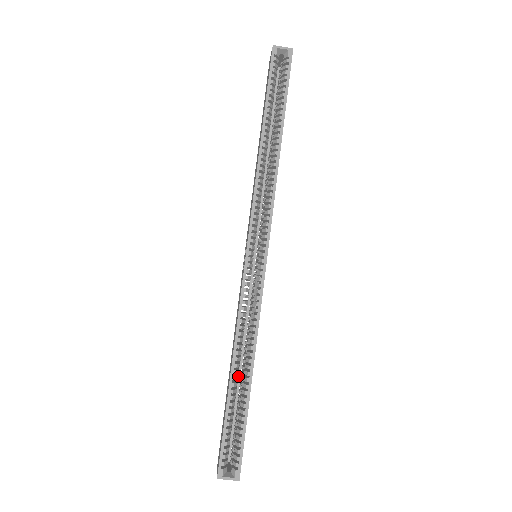
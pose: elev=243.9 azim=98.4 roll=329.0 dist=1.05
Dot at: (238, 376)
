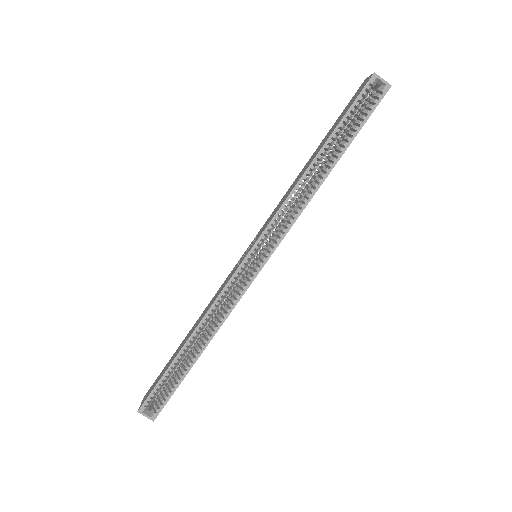
Dot at: occluded
